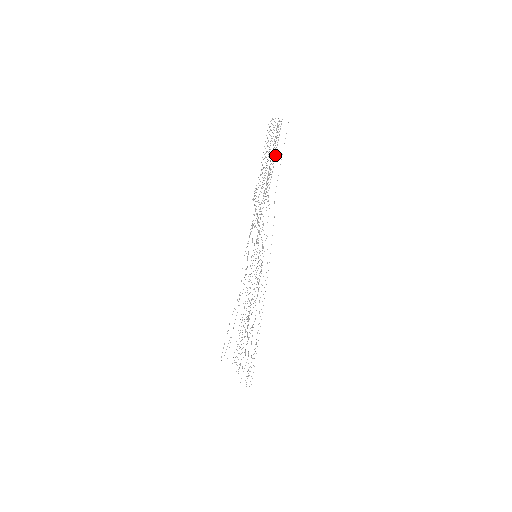
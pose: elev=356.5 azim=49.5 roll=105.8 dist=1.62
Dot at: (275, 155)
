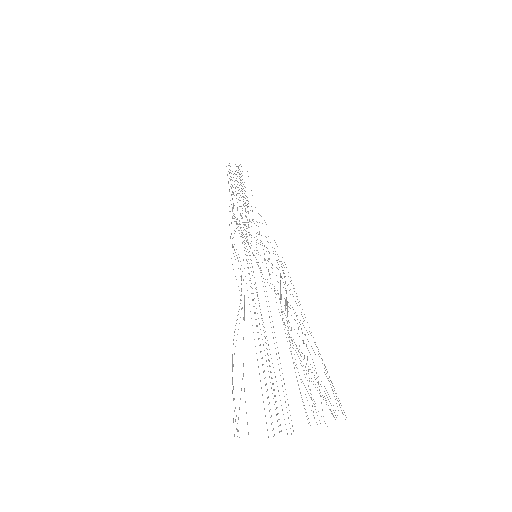
Dot at: occluded
